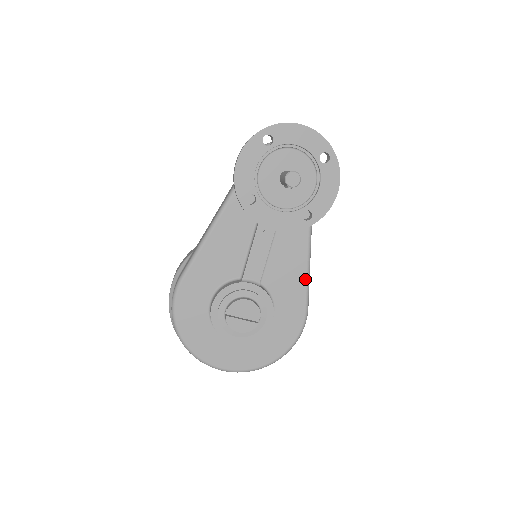
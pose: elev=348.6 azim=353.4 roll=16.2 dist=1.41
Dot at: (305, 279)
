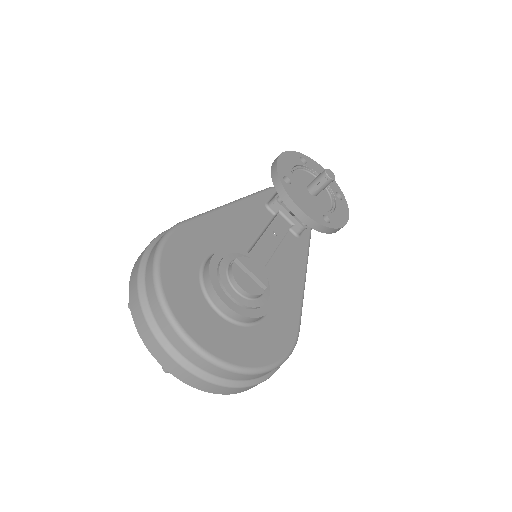
Dot at: (300, 298)
